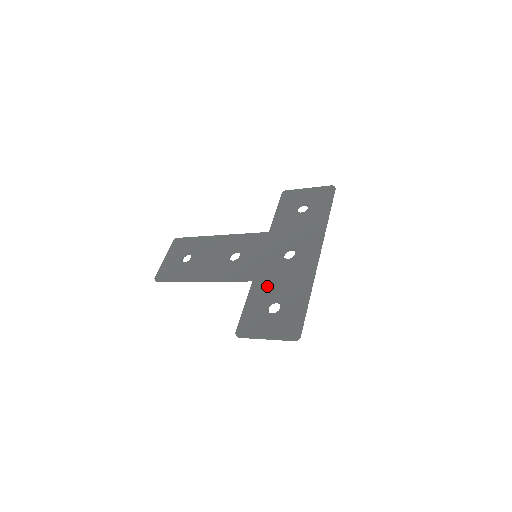
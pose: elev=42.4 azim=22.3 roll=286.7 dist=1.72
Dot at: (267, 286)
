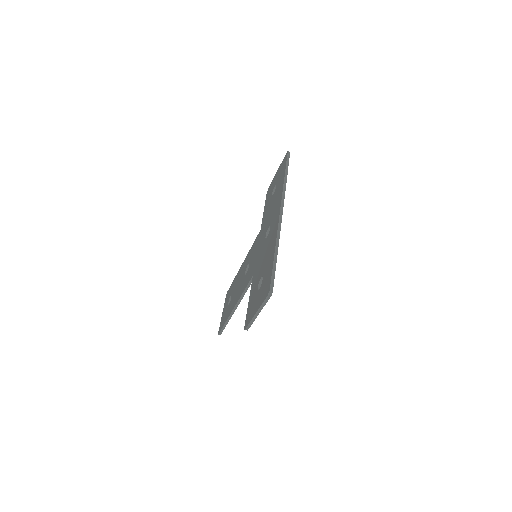
Dot at: (258, 271)
